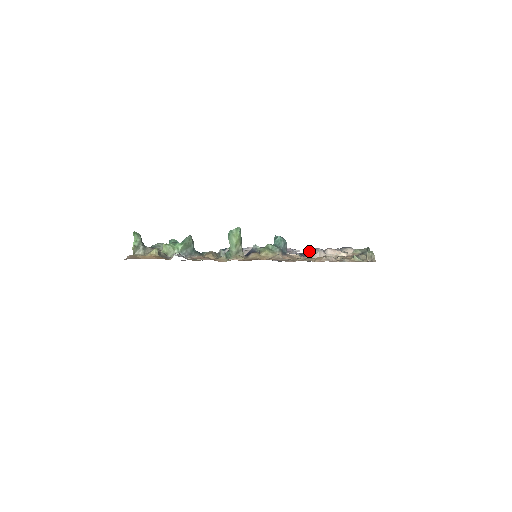
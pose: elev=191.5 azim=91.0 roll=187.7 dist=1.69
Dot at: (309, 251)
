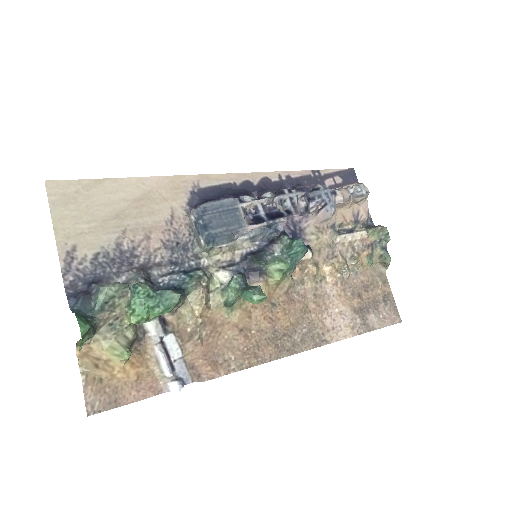
Dot at: (317, 194)
